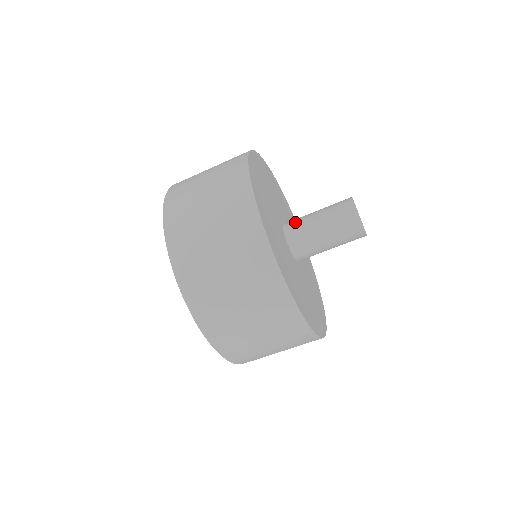
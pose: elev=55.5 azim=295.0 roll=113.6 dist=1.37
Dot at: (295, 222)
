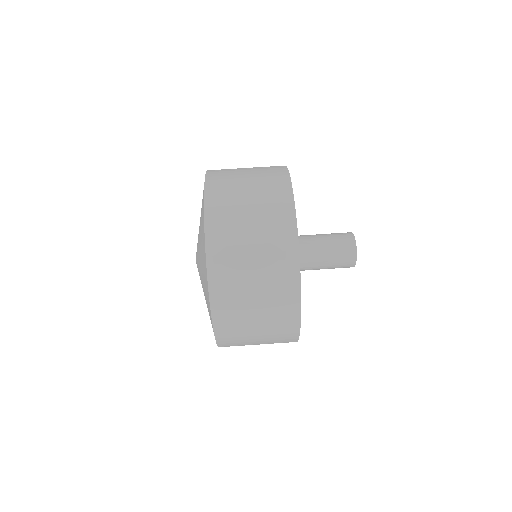
Dot at: (301, 238)
